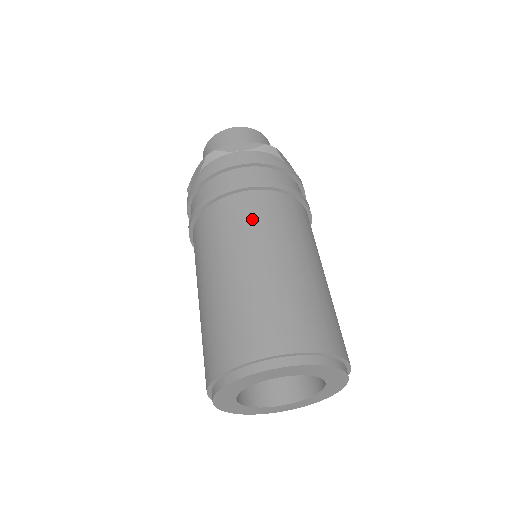
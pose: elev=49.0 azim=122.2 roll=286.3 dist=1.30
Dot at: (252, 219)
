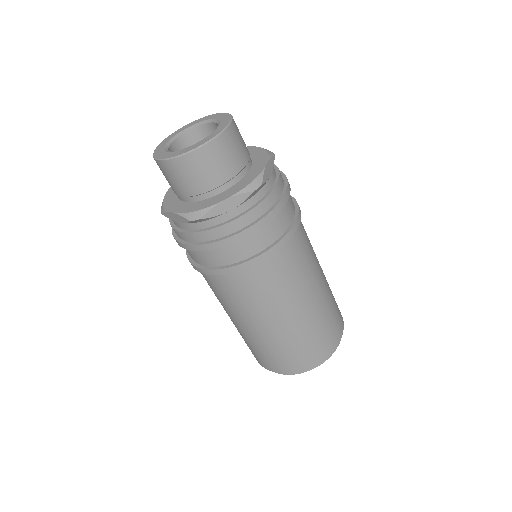
Dot at: (269, 289)
